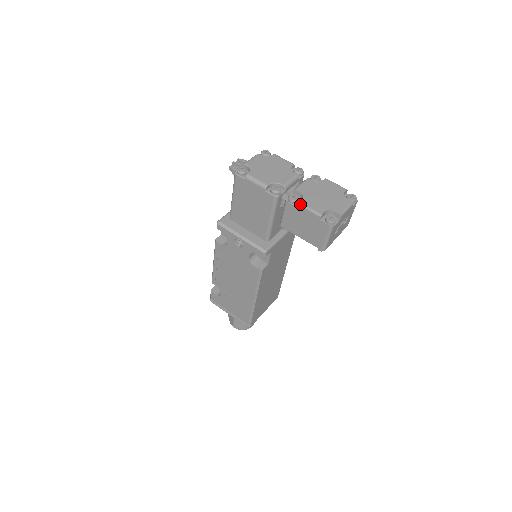
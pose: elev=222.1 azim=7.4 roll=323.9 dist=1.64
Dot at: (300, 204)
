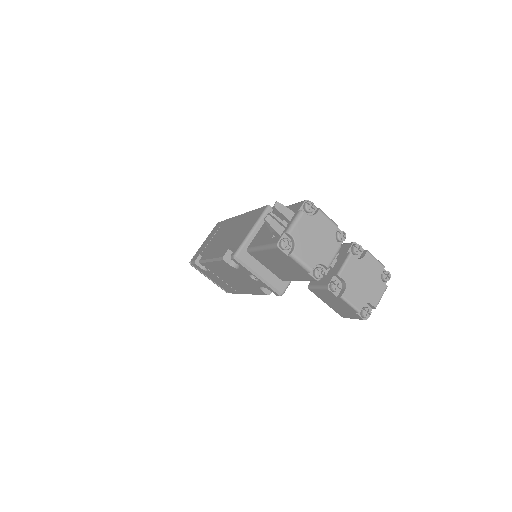
Dot at: (342, 298)
